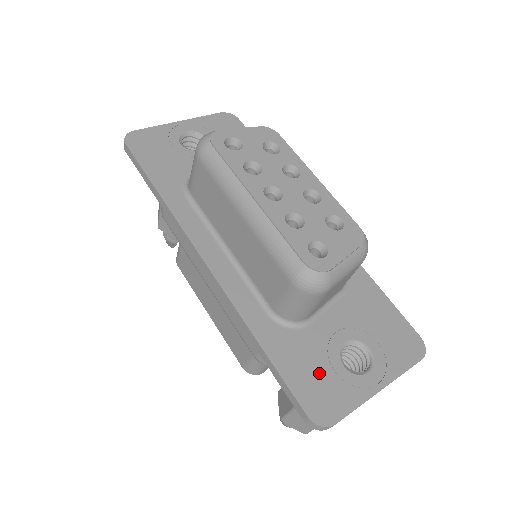
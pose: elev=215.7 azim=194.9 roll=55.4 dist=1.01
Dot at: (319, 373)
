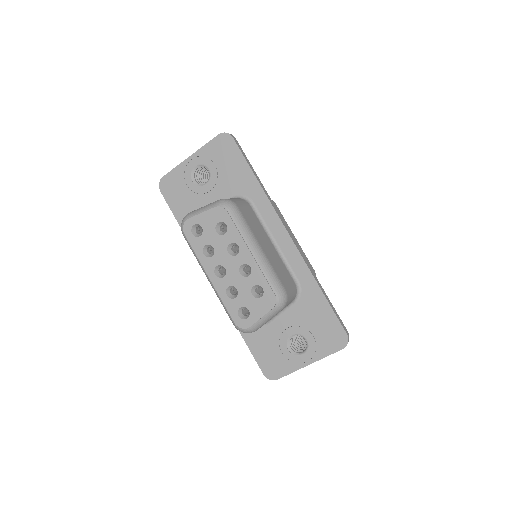
Dot at: (272, 352)
